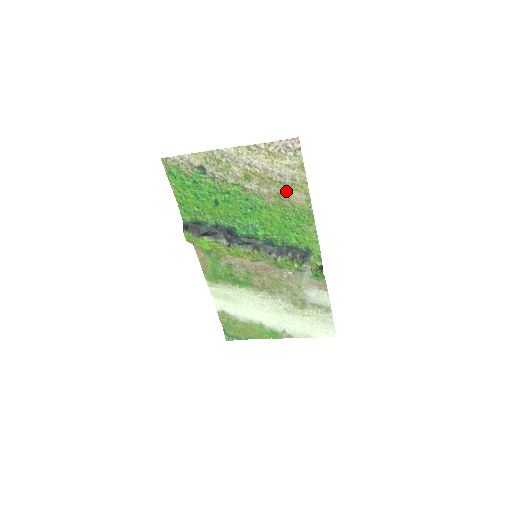
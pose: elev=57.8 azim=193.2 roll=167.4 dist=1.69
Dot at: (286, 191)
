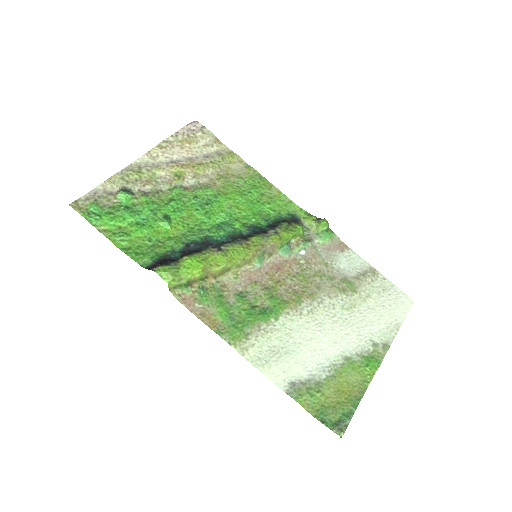
Dot at: (223, 169)
